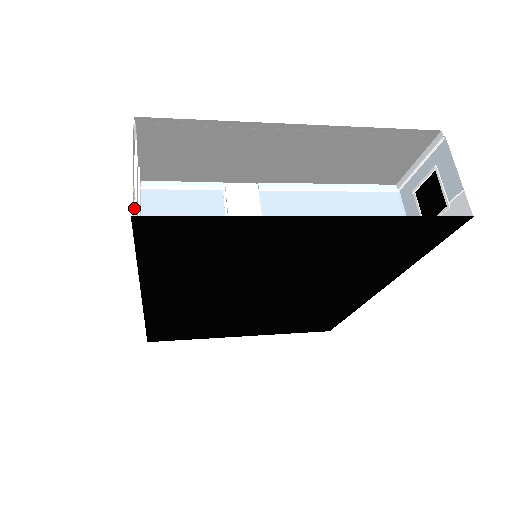
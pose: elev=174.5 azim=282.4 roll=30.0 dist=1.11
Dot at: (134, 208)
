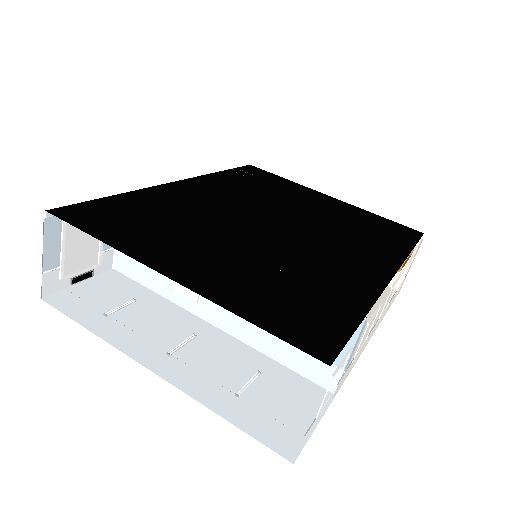
Dot at: (59, 274)
